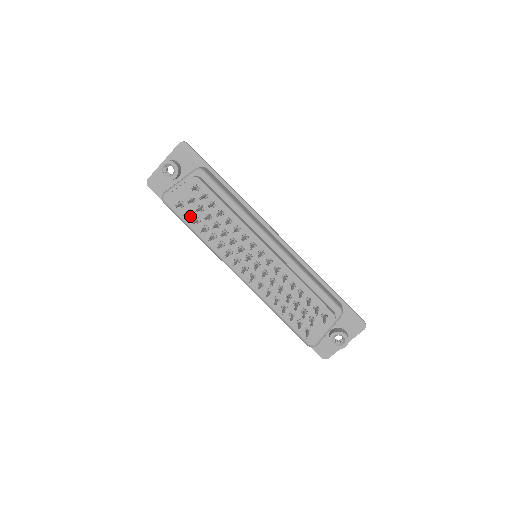
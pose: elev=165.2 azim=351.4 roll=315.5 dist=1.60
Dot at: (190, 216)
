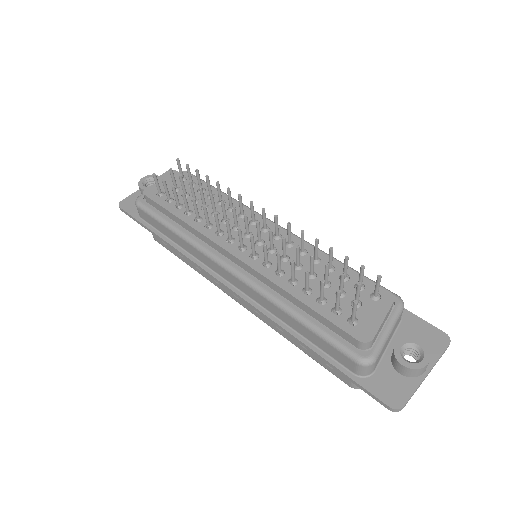
Dot at: (170, 203)
